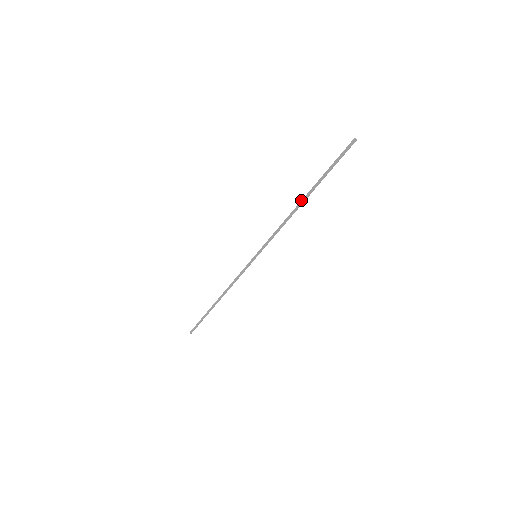
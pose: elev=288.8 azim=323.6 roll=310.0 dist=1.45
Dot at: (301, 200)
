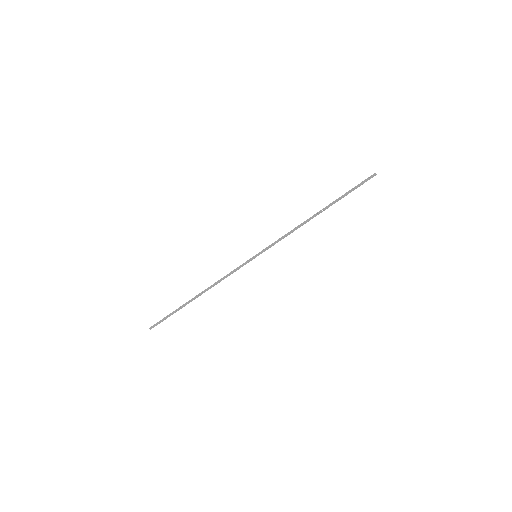
Dot at: (316, 213)
